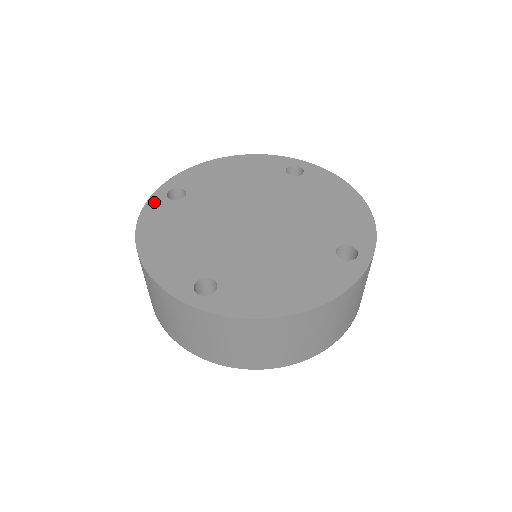
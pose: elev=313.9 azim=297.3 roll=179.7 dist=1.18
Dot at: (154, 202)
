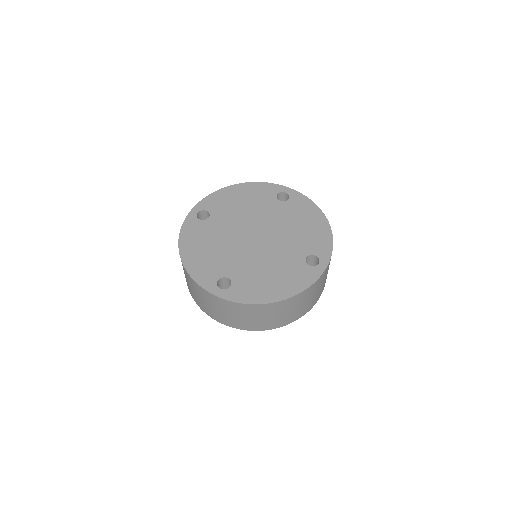
Dot at: (189, 221)
